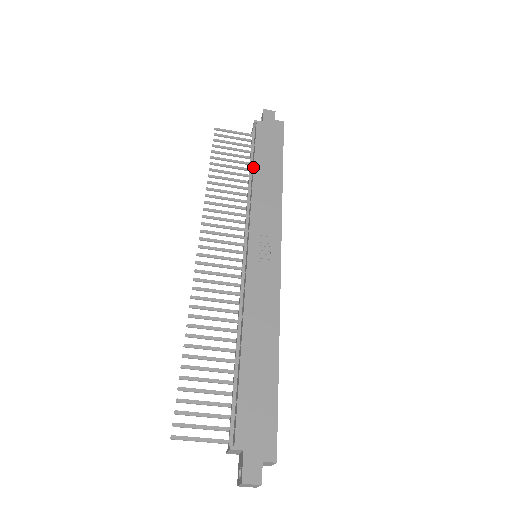
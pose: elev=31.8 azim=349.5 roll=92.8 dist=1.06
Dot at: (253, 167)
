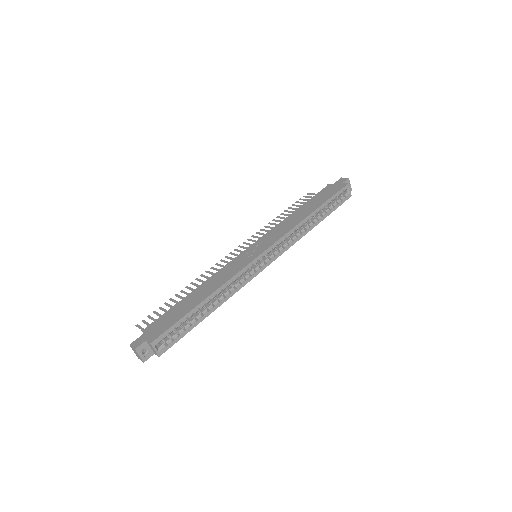
Dot at: (298, 208)
